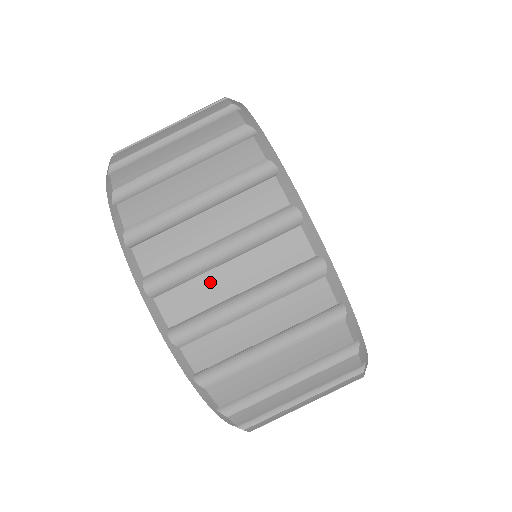
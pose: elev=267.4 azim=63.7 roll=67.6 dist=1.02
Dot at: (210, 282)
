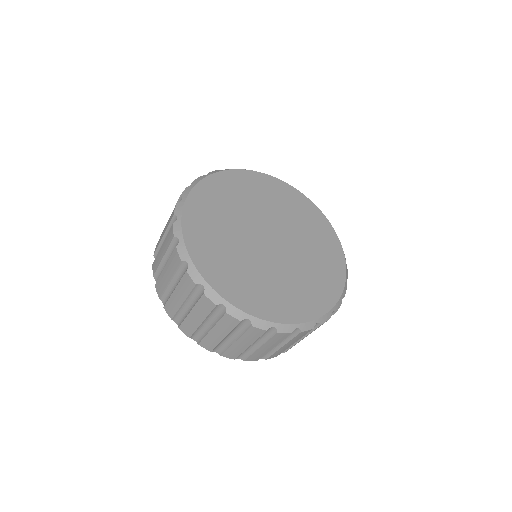
Dot at: (235, 348)
